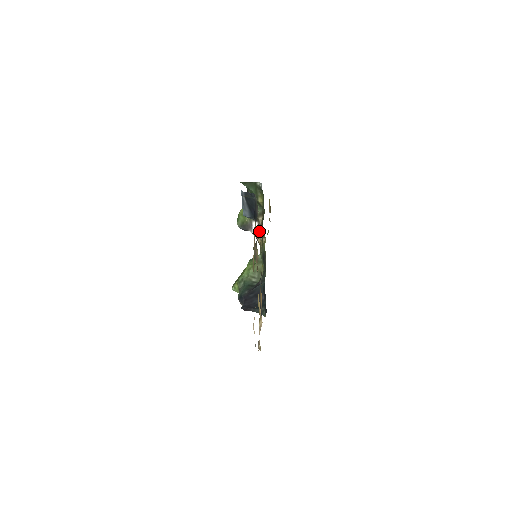
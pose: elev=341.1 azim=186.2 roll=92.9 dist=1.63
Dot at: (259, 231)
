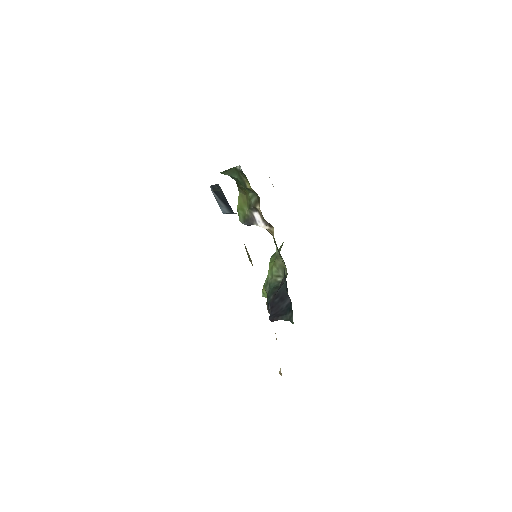
Dot at: (263, 222)
